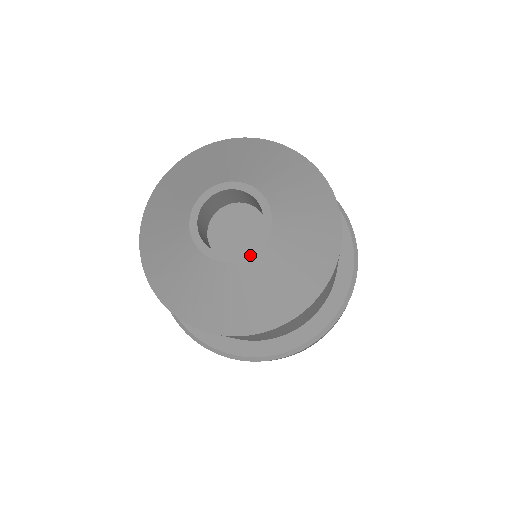
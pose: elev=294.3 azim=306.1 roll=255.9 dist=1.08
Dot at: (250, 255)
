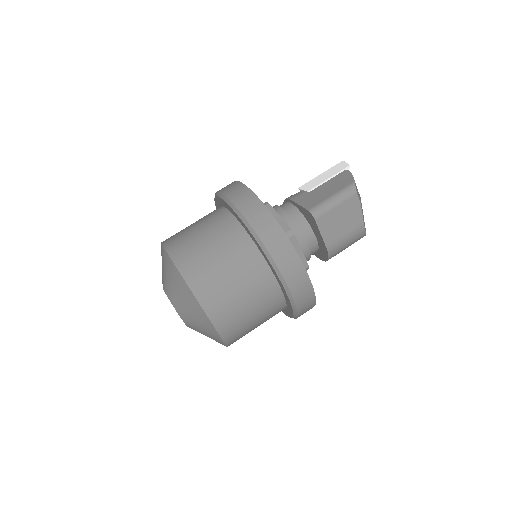
Dot at: occluded
